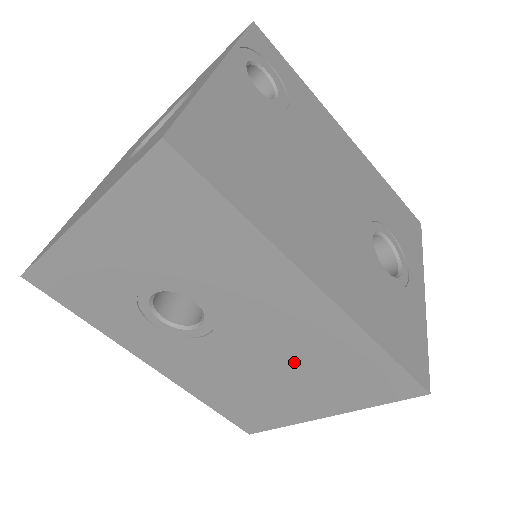
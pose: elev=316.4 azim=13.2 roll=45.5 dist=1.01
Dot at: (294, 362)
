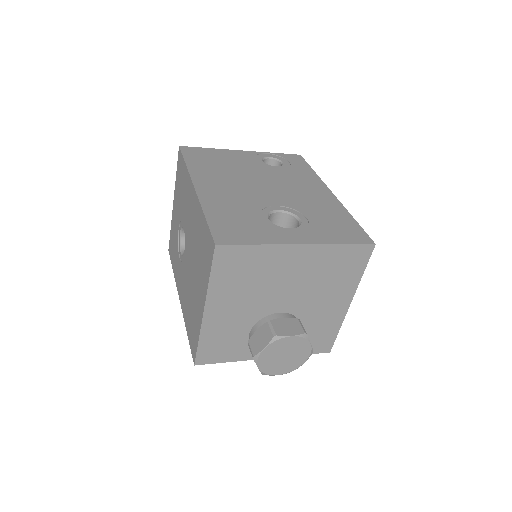
Dot at: (195, 254)
